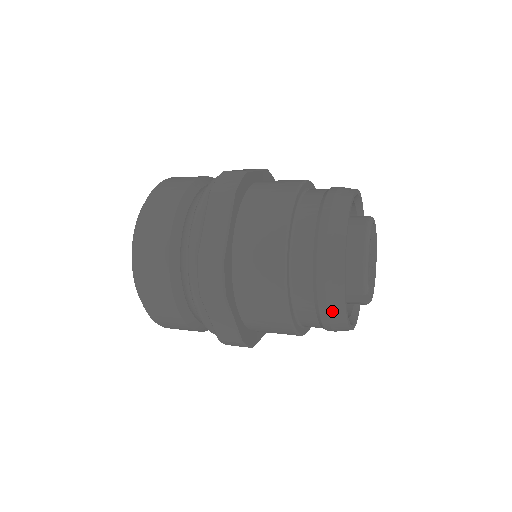
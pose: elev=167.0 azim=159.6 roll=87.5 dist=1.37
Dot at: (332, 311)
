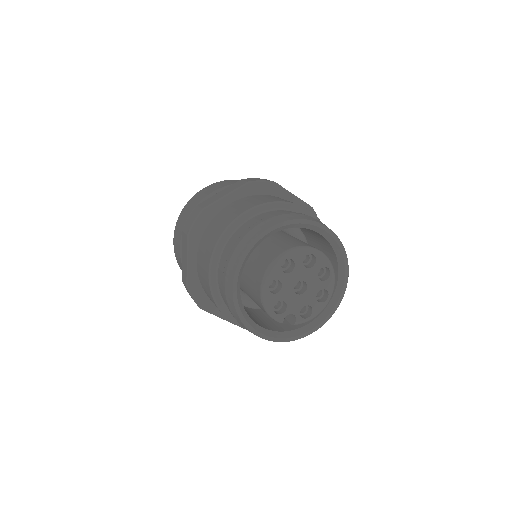
Dot at: occluded
